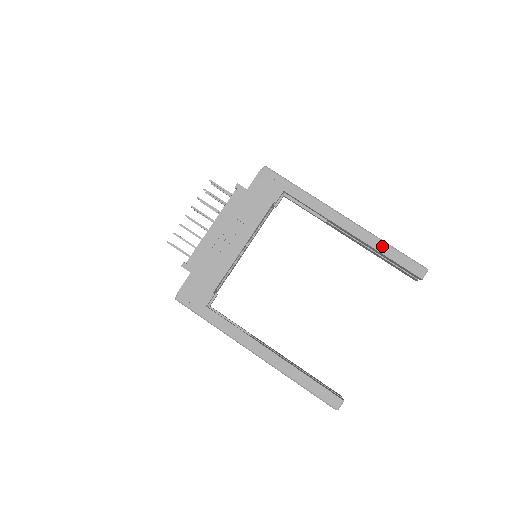
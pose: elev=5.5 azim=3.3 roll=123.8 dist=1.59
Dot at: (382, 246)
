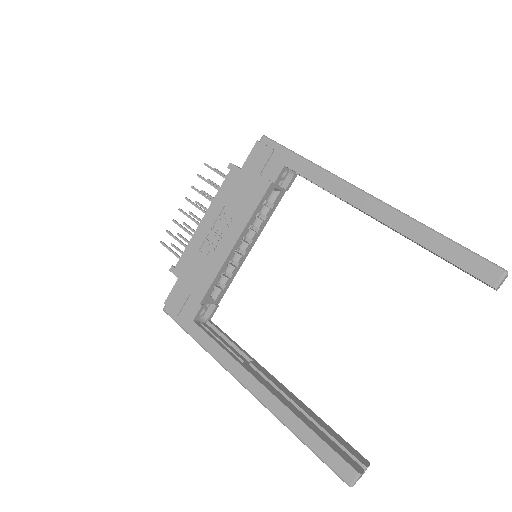
Dot at: (424, 235)
